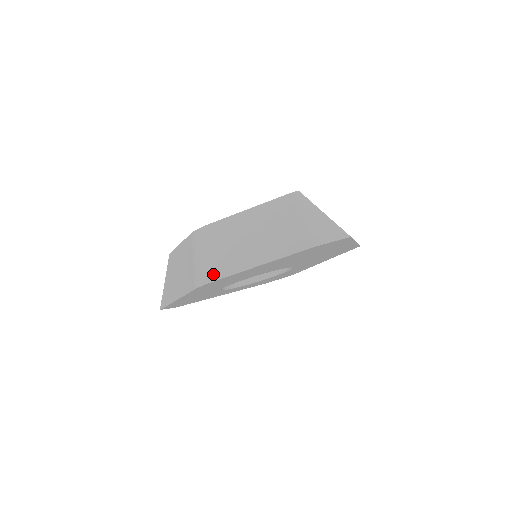
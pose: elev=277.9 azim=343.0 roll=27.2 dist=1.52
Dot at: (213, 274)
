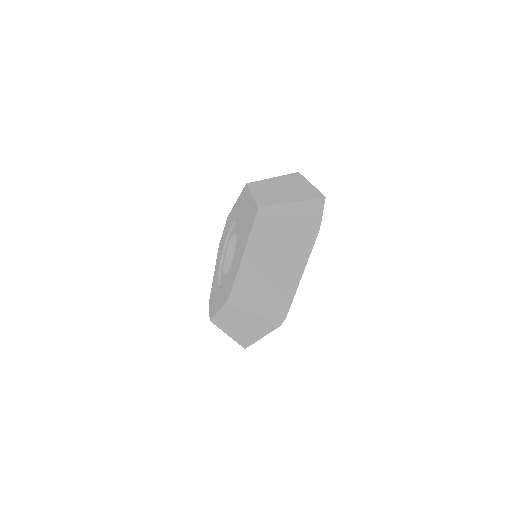
Dot at: (282, 310)
